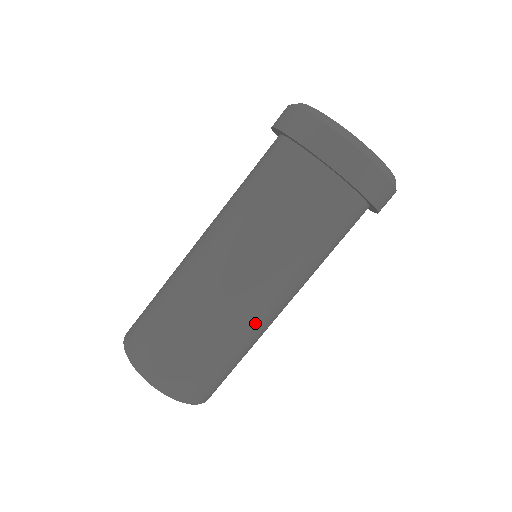
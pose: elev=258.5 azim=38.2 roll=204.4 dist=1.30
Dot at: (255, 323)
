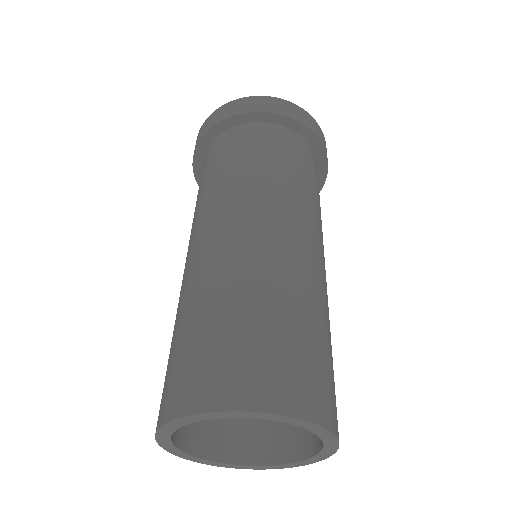
Dot at: (283, 259)
